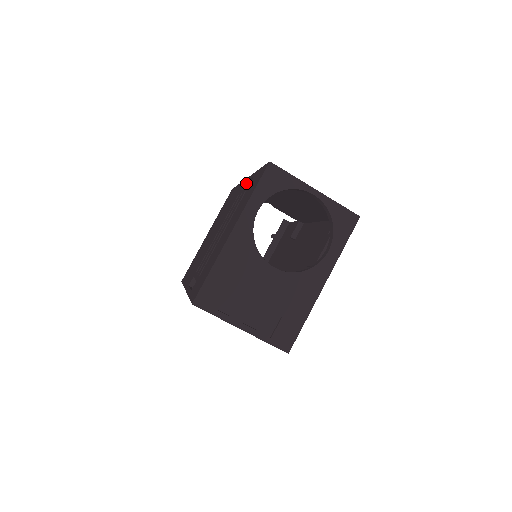
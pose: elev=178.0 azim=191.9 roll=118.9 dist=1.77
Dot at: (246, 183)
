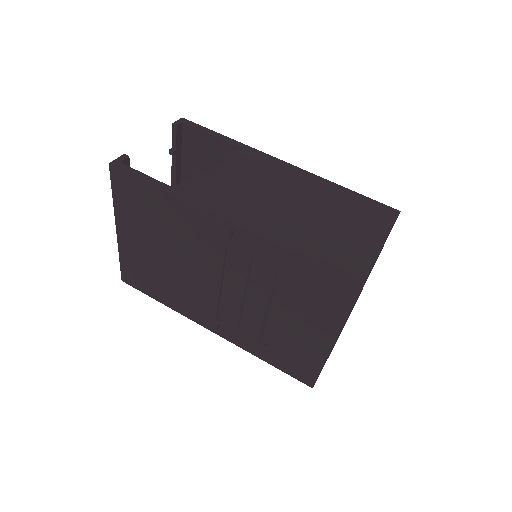
Dot at: (232, 229)
